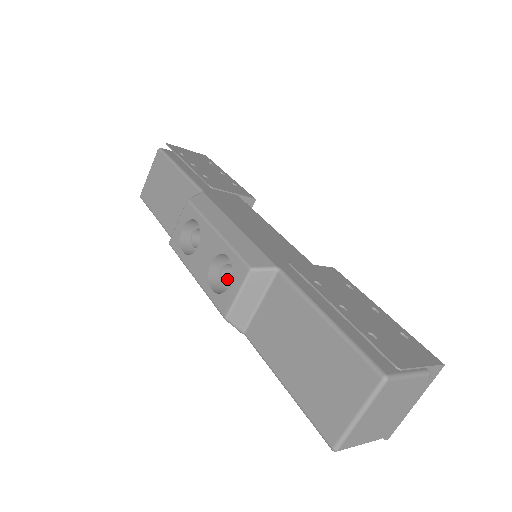
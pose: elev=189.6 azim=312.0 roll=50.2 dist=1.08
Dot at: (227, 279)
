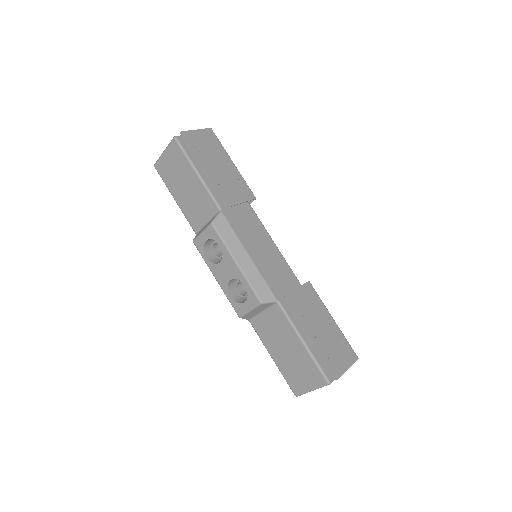
Dot at: (239, 286)
